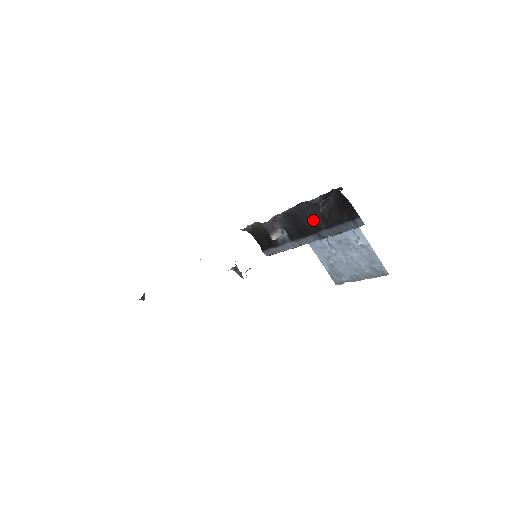
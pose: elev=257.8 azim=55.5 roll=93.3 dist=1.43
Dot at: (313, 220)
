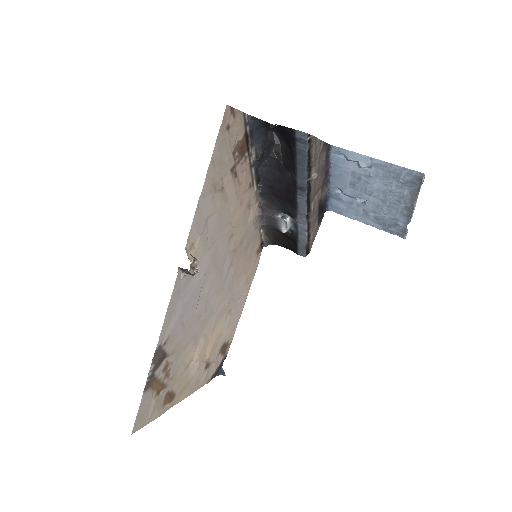
Dot at: (284, 178)
